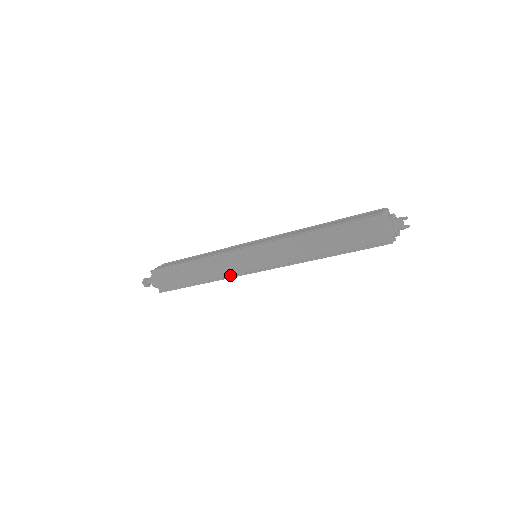
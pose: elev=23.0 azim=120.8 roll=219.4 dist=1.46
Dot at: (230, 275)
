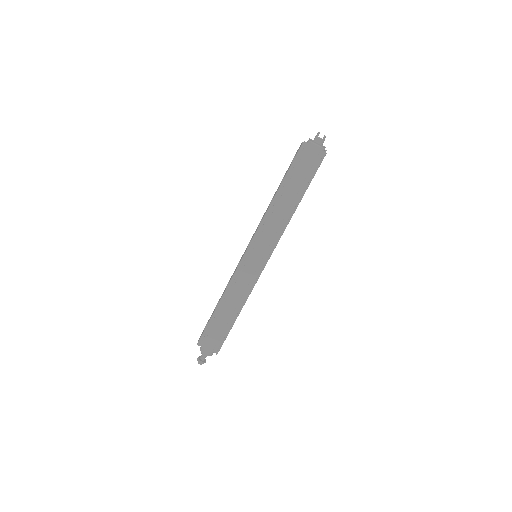
Dot at: (252, 285)
